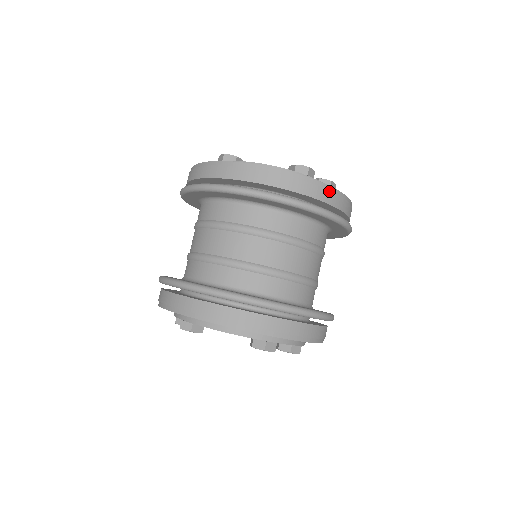
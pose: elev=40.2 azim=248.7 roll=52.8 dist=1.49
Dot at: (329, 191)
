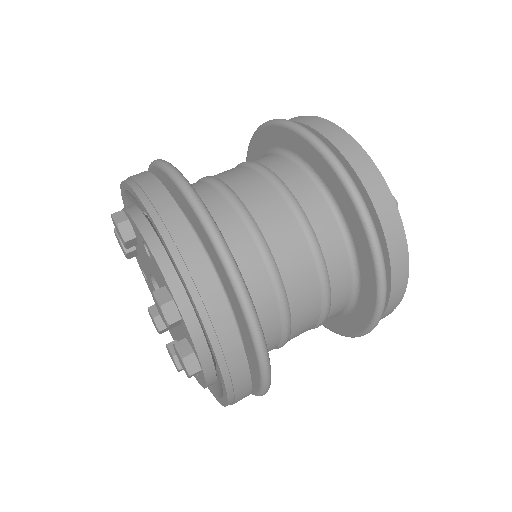
Dot at: (399, 232)
